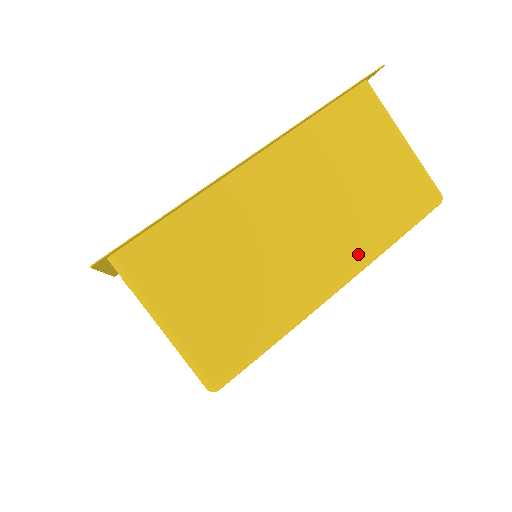
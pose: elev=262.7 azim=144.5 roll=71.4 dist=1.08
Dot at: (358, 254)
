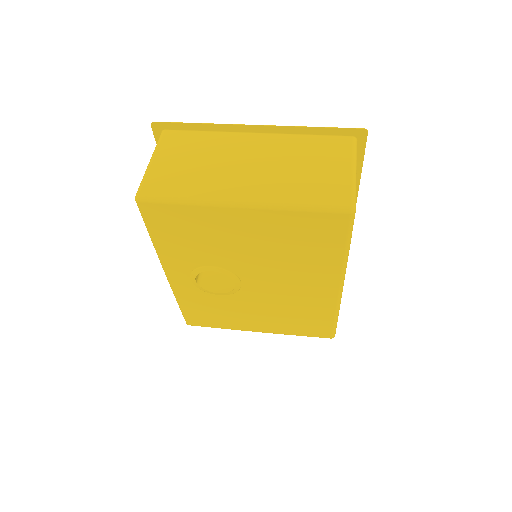
Dot at: (267, 196)
